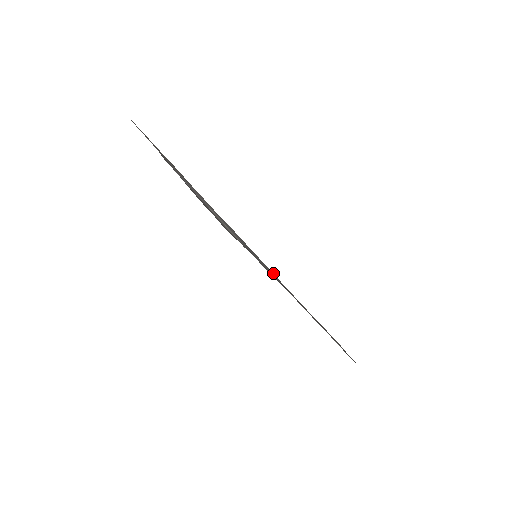
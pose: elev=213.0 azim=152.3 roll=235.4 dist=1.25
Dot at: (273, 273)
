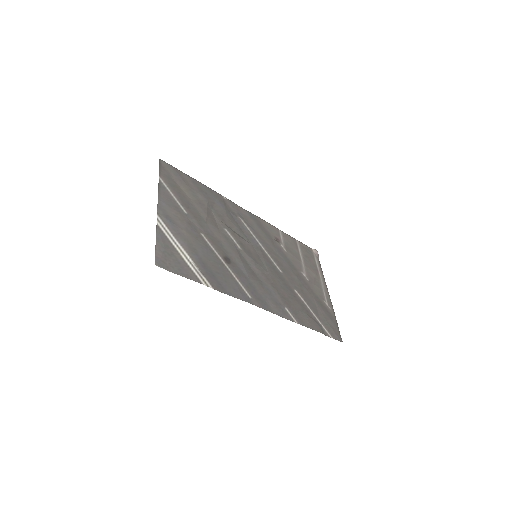
Dot at: (314, 249)
